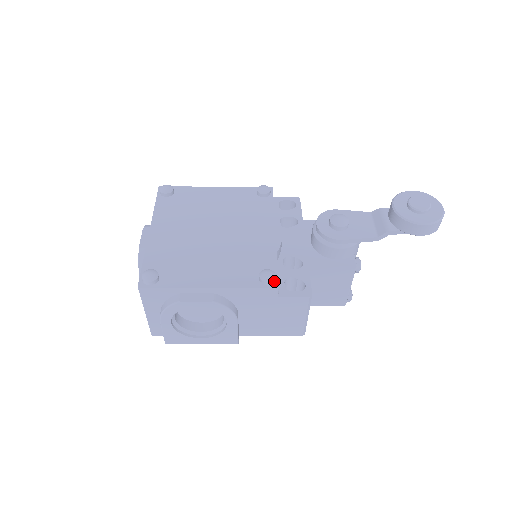
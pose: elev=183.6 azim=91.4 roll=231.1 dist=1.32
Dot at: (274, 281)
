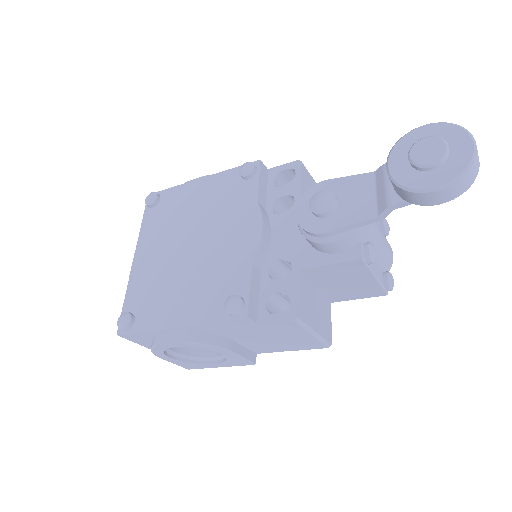
Dot at: (242, 310)
